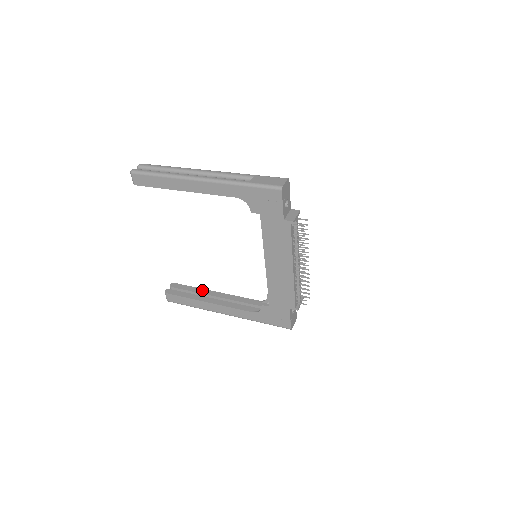
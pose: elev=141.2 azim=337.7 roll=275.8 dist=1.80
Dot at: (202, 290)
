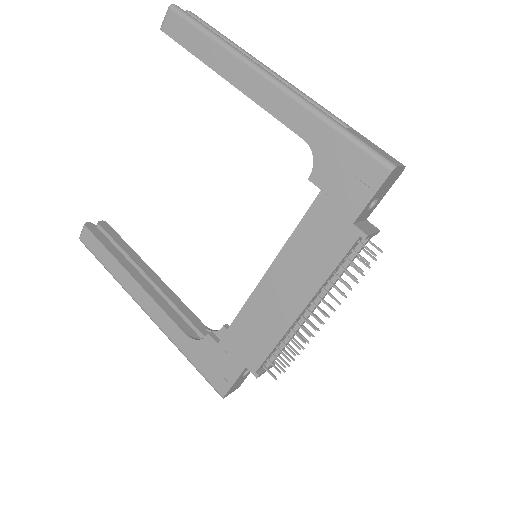
Dot at: (137, 257)
